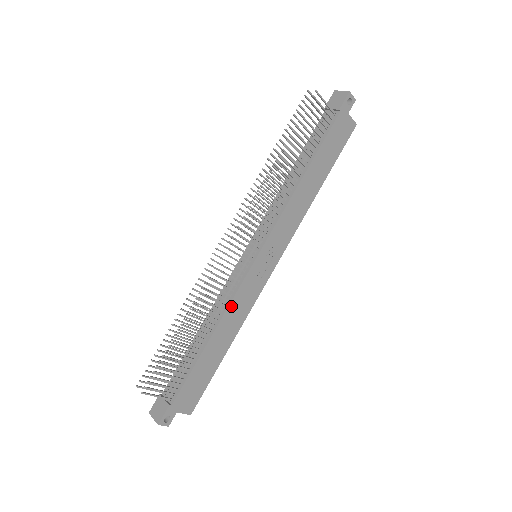
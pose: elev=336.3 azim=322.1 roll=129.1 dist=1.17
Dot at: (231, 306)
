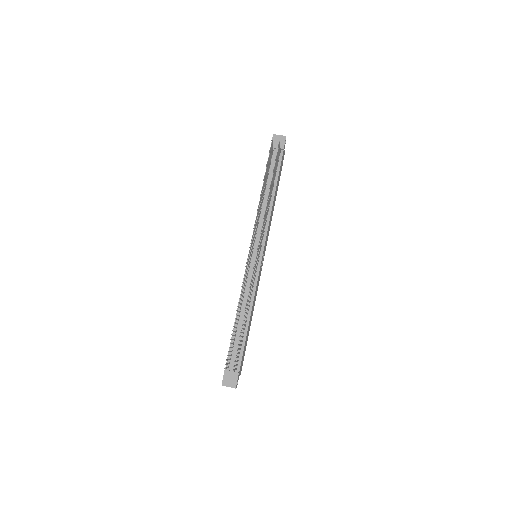
Dot at: (255, 294)
